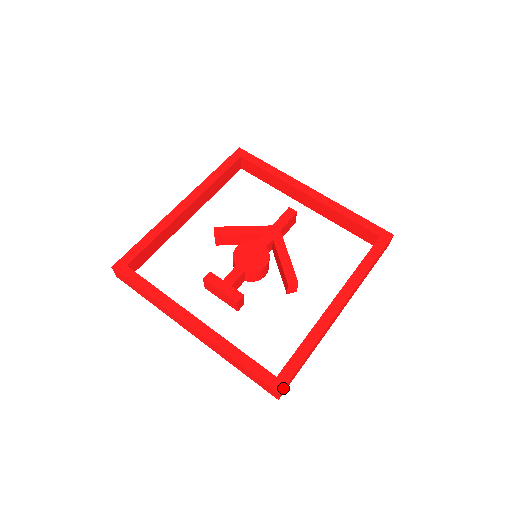
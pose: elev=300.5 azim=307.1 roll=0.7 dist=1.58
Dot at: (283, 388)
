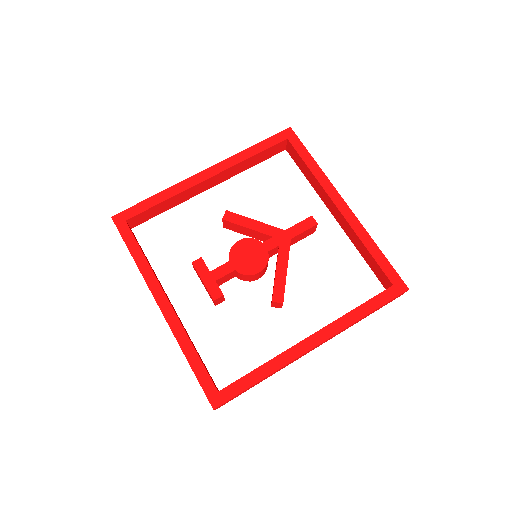
Dot at: (219, 405)
